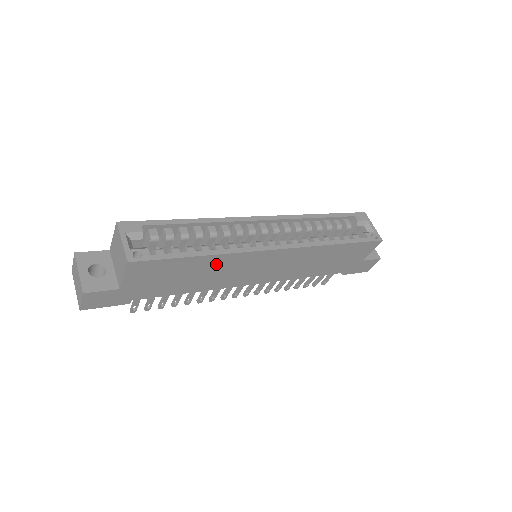
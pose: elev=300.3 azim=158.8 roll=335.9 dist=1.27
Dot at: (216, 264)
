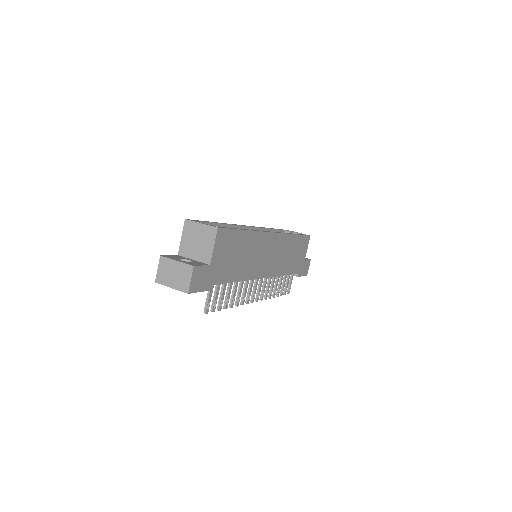
Dot at: (251, 244)
